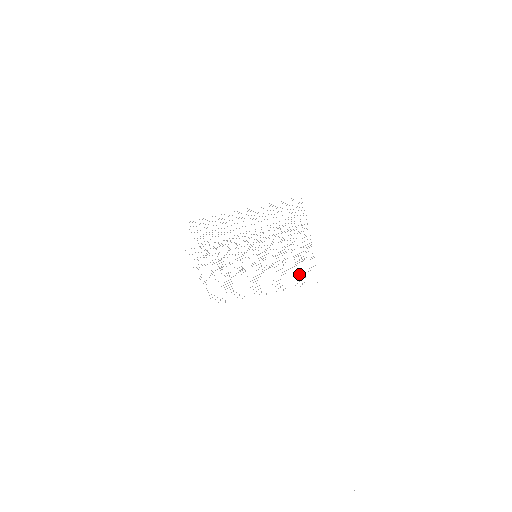
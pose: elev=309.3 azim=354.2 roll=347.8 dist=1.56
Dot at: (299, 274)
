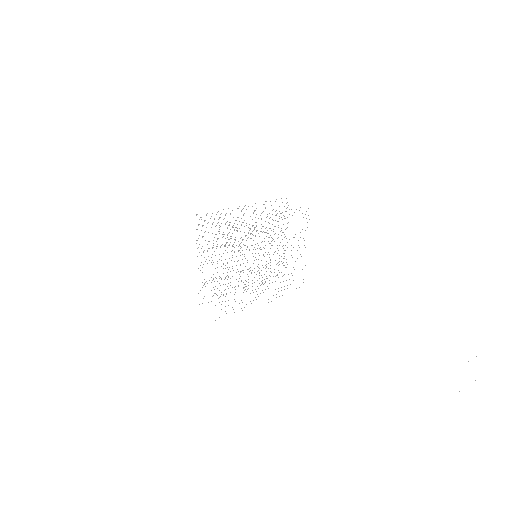
Dot at: (292, 275)
